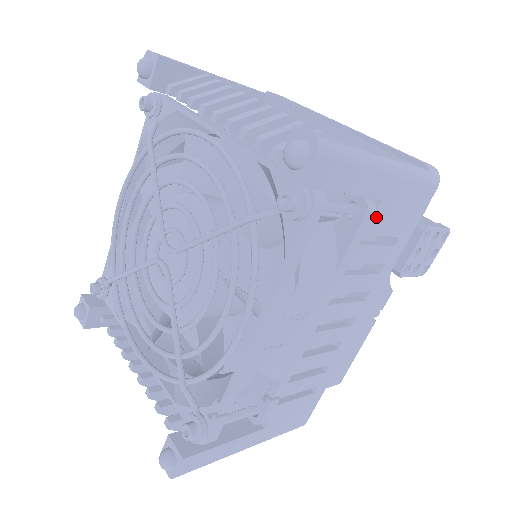
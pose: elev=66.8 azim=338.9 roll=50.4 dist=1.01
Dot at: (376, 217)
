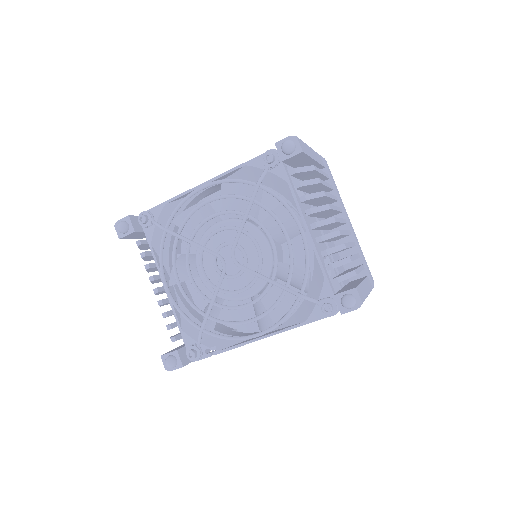
Dot at: occluded
